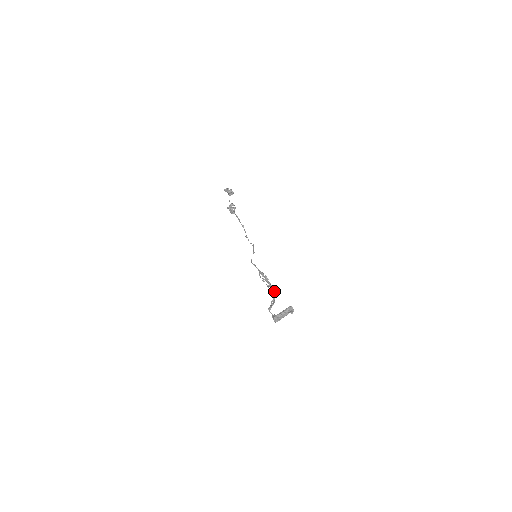
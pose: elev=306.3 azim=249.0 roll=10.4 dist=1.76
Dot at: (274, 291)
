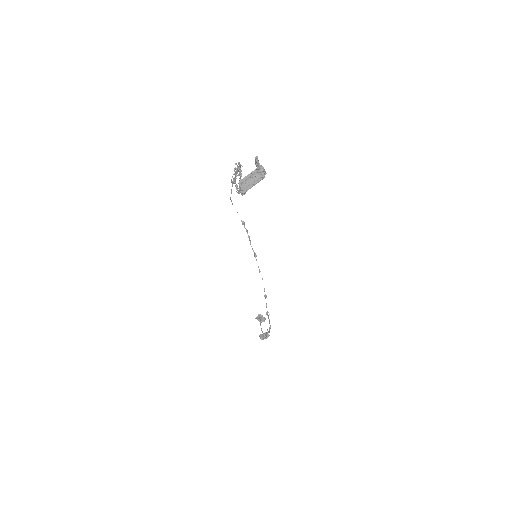
Dot at: (240, 166)
